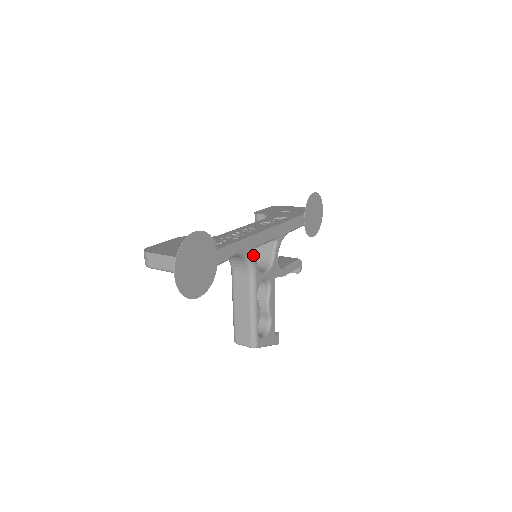
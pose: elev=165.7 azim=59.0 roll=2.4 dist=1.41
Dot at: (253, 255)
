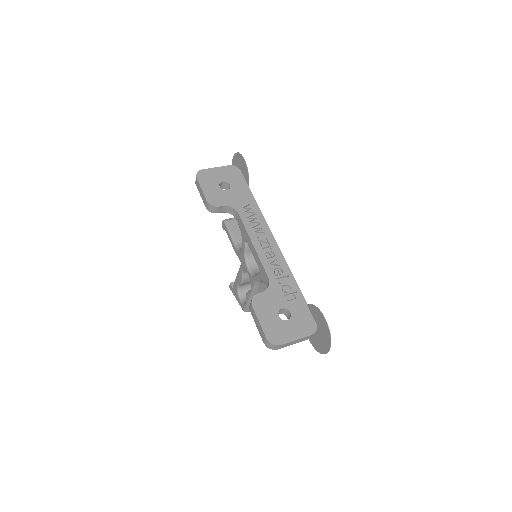
Dot at: occluded
